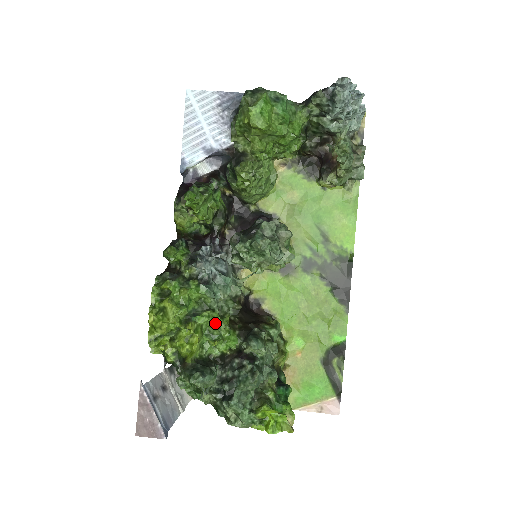
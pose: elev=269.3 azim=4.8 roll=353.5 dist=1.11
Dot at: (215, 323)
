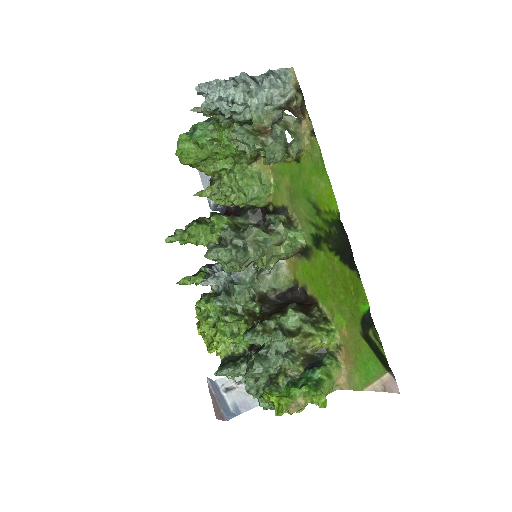
Dot at: (227, 325)
